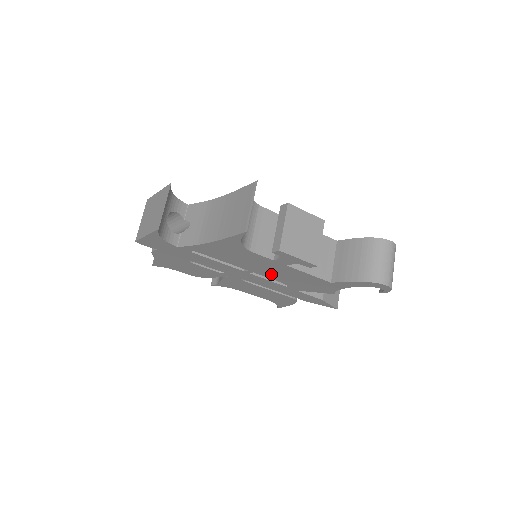
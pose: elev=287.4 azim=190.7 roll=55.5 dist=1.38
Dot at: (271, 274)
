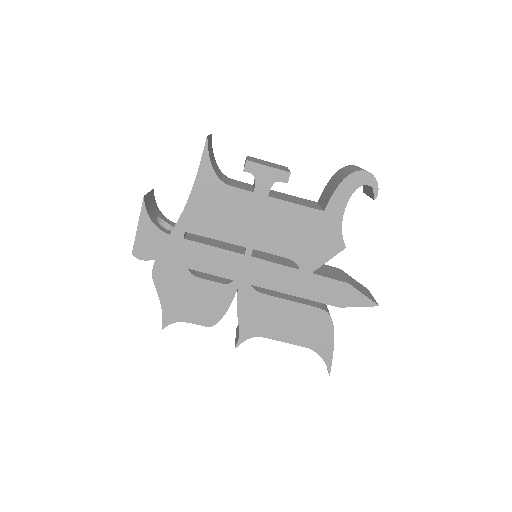
Dot at: (269, 239)
